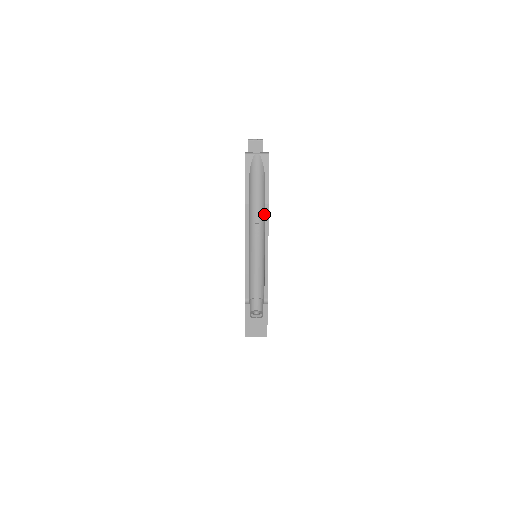
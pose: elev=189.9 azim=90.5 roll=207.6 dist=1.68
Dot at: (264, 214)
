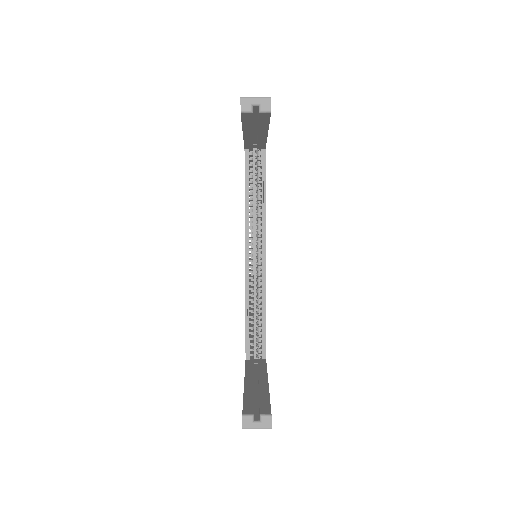
Dot at: occluded
